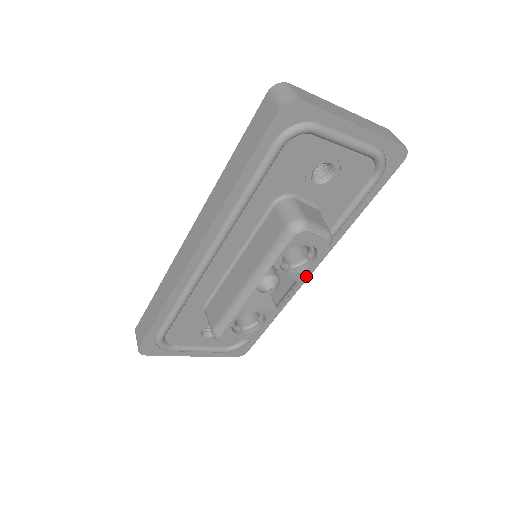
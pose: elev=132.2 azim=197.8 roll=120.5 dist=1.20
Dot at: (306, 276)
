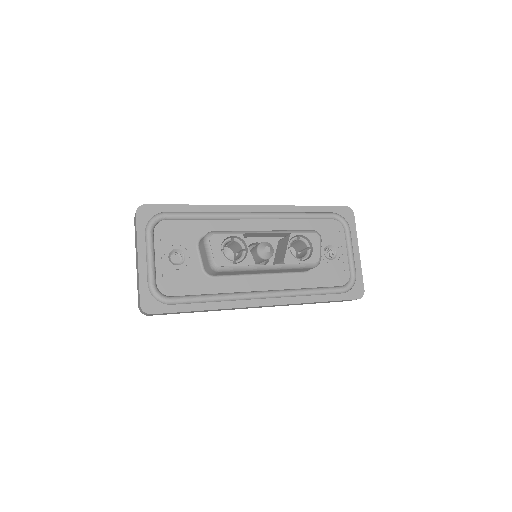
Dot at: (258, 303)
